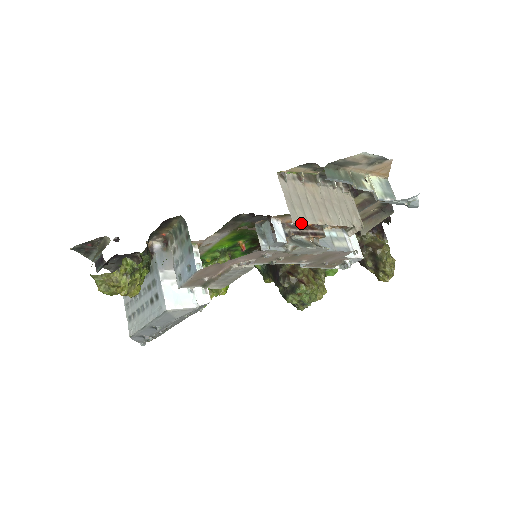
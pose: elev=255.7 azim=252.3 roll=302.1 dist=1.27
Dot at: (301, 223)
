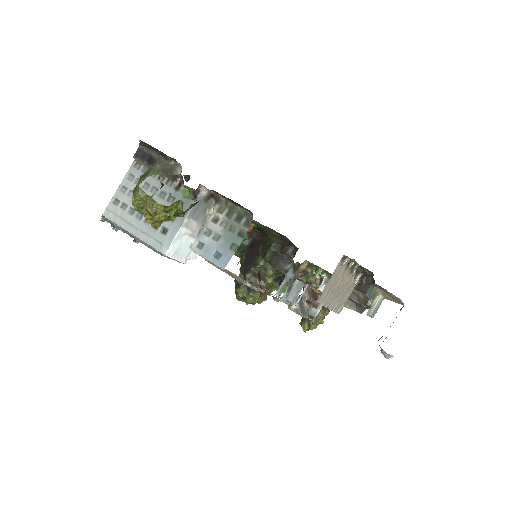
Dot at: (315, 289)
